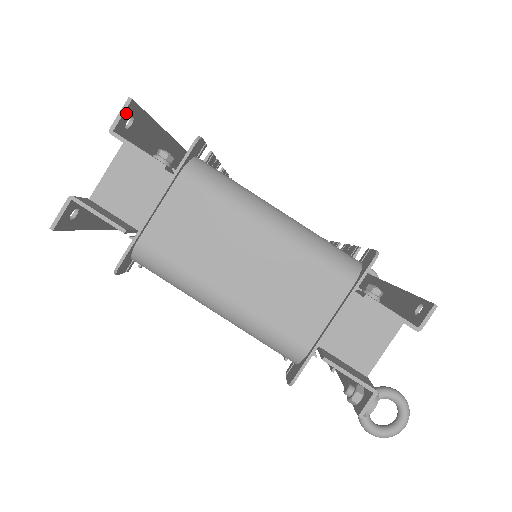
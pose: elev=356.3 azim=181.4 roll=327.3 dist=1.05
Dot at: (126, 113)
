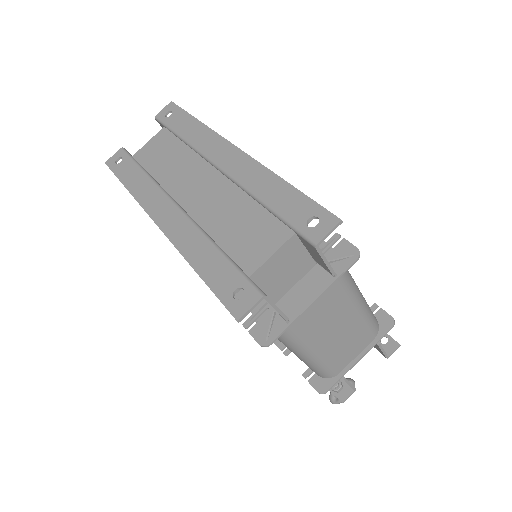
Dot at: (329, 228)
